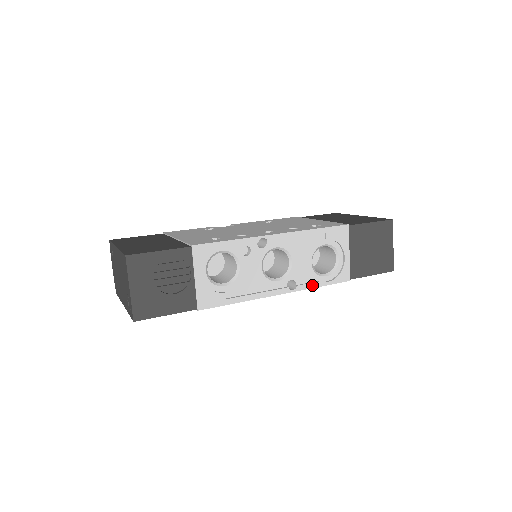
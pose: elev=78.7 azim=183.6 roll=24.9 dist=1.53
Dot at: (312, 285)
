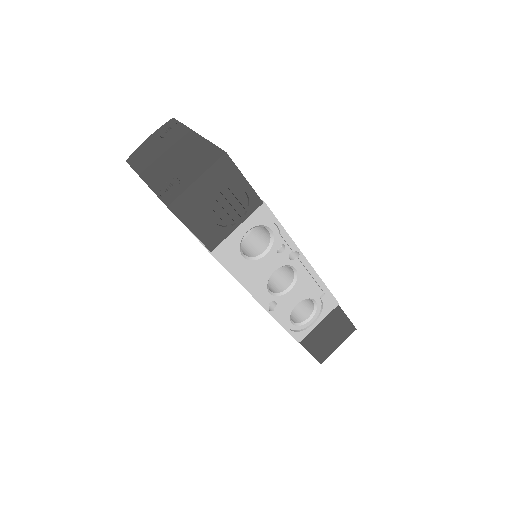
Dot at: (281, 320)
